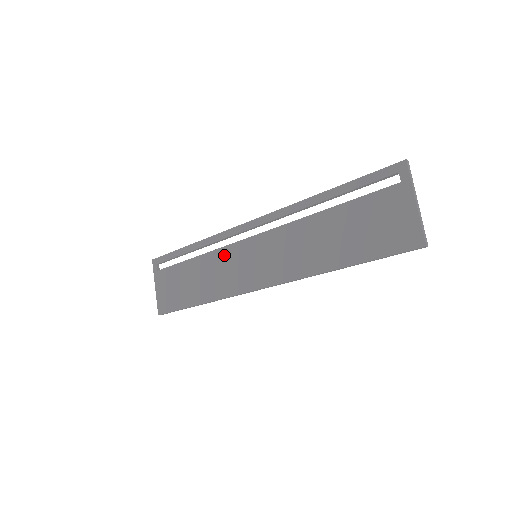
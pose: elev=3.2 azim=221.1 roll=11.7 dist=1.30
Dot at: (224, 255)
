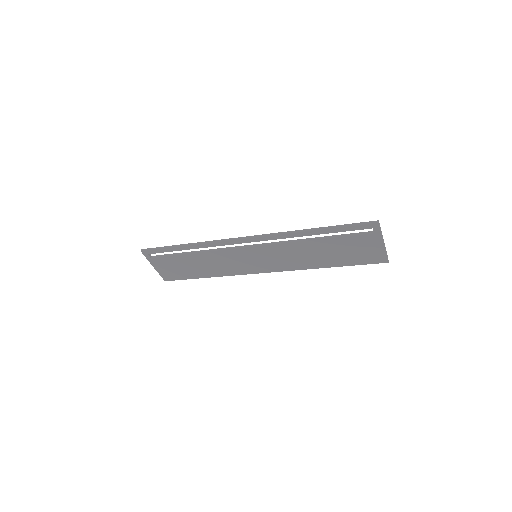
Dot at: (225, 255)
